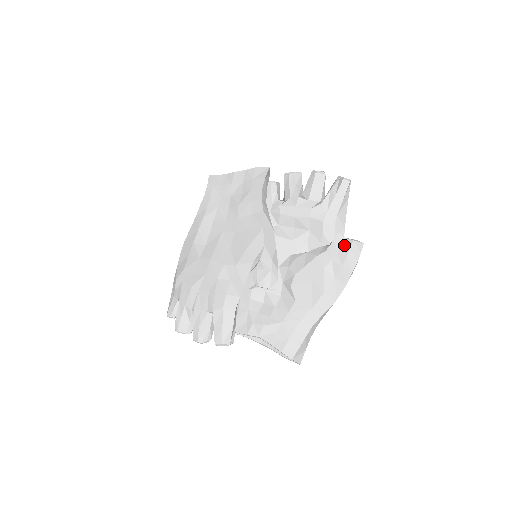
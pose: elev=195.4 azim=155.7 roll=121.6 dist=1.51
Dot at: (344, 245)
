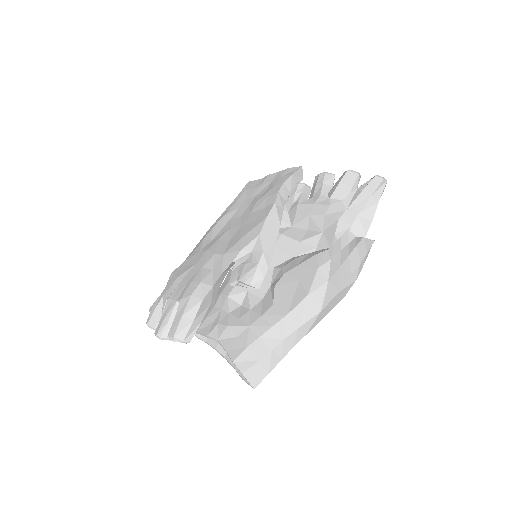
Dot at: (351, 243)
